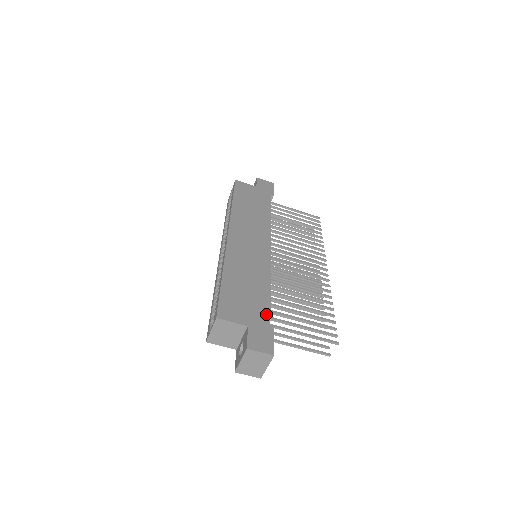
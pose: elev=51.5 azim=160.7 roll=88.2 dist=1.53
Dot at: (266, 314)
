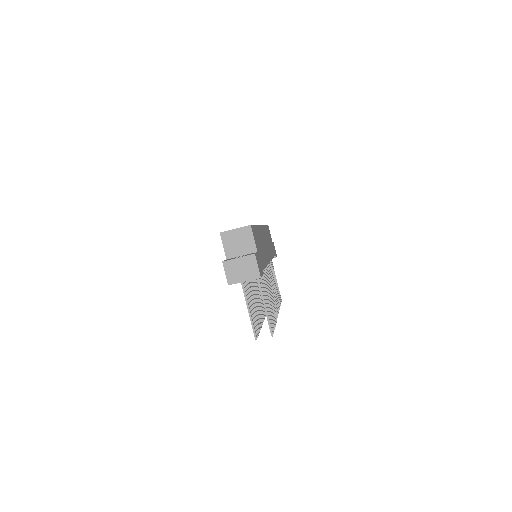
Dot at: (263, 265)
